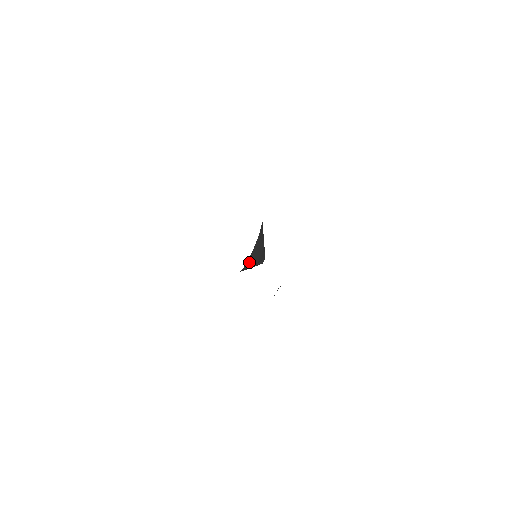
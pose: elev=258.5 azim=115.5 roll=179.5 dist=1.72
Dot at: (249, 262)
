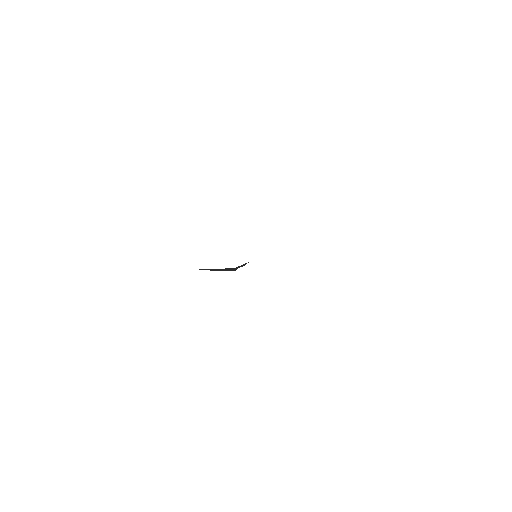
Dot at: occluded
